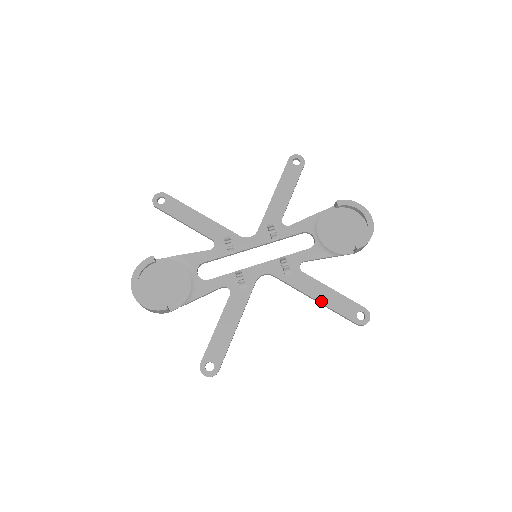
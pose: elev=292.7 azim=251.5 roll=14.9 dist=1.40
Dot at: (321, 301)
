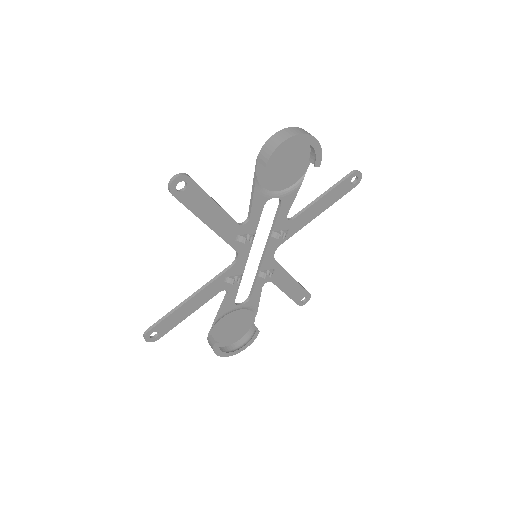
Dot at: (324, 210)
